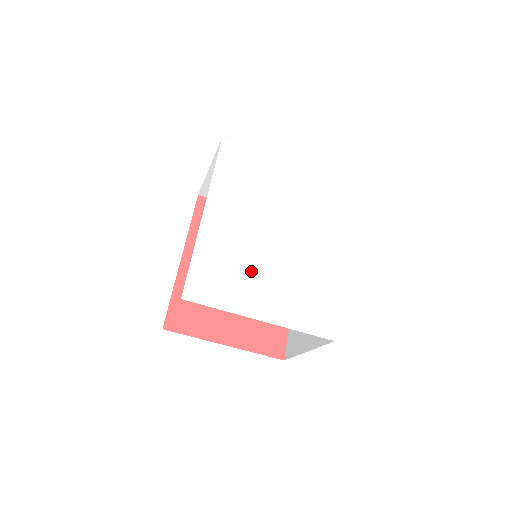
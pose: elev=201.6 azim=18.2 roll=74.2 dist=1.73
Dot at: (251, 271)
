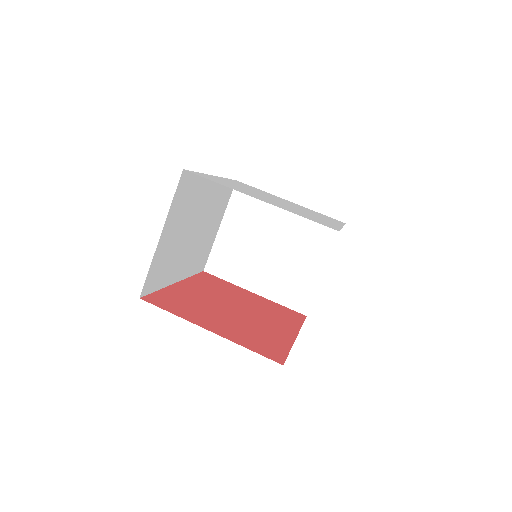
Dot at: (252, 193)
